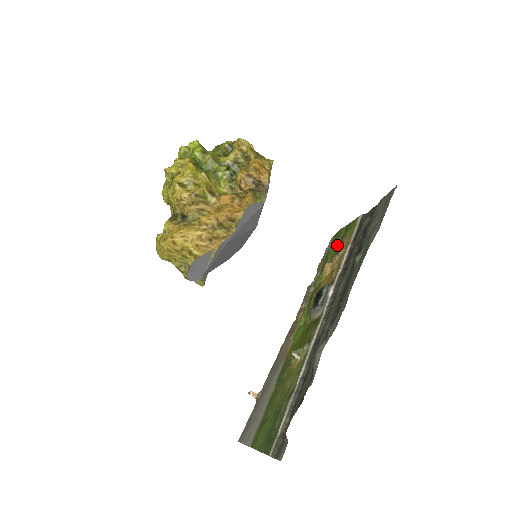
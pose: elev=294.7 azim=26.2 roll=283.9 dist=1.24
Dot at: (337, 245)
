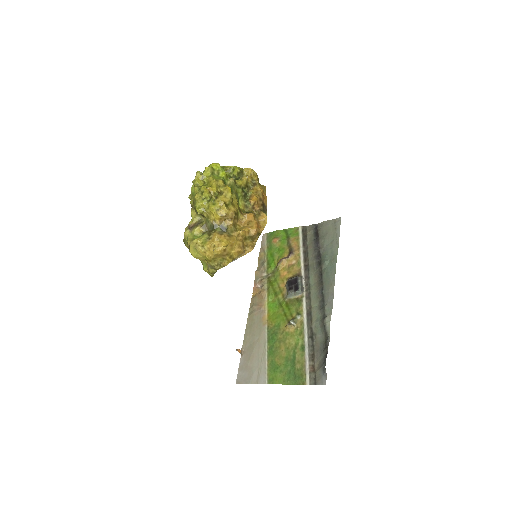
Dot at: (281, 244)
